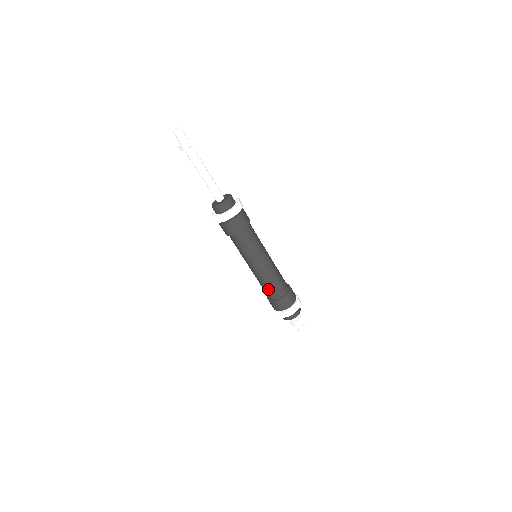
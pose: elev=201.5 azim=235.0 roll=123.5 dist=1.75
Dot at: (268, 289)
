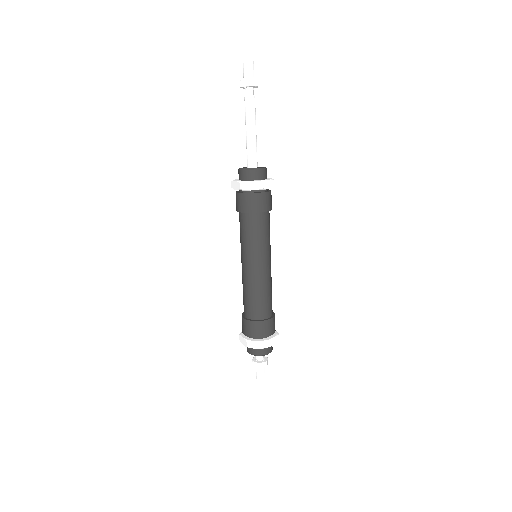
Dot at: (255, 302)
